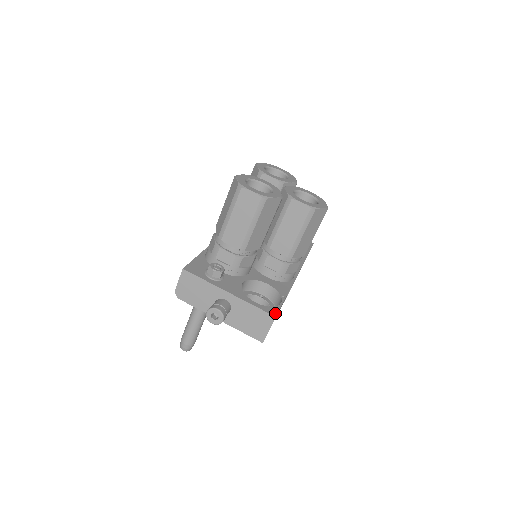
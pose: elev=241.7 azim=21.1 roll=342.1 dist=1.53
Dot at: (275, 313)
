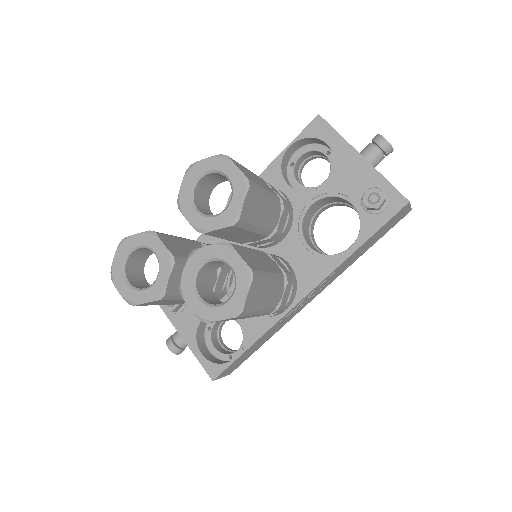
Dot at: (215, 375)
